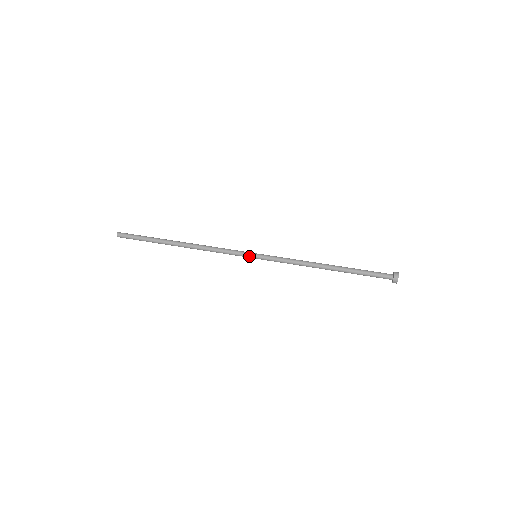
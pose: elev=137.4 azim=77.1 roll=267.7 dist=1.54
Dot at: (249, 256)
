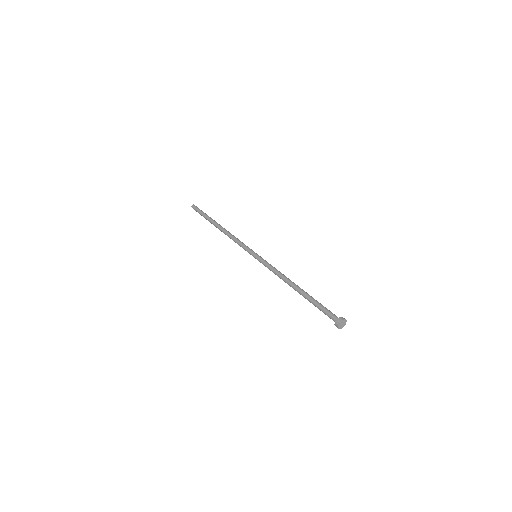
Dot at: (252, 252)
